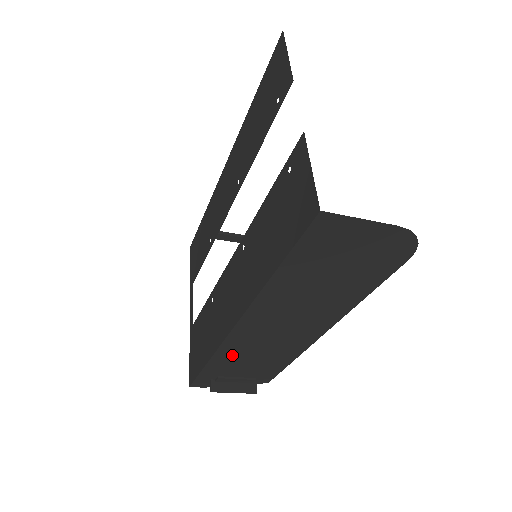
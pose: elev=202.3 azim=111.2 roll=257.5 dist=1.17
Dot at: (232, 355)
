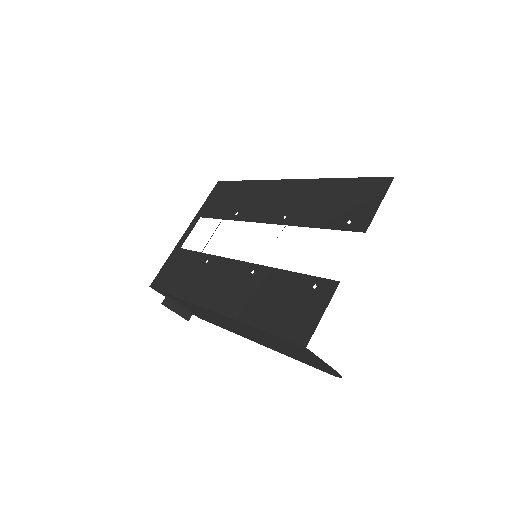
Dot at: (193, 306)
